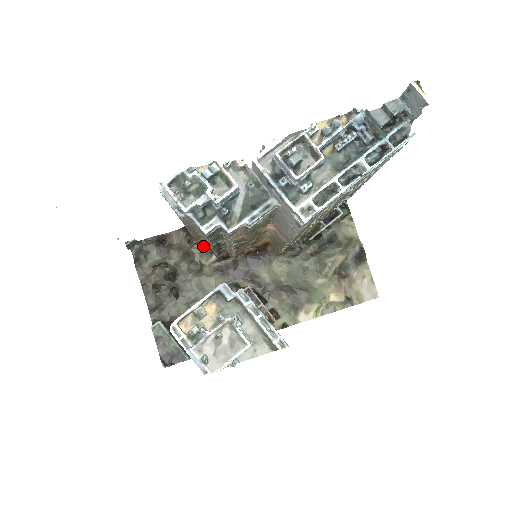
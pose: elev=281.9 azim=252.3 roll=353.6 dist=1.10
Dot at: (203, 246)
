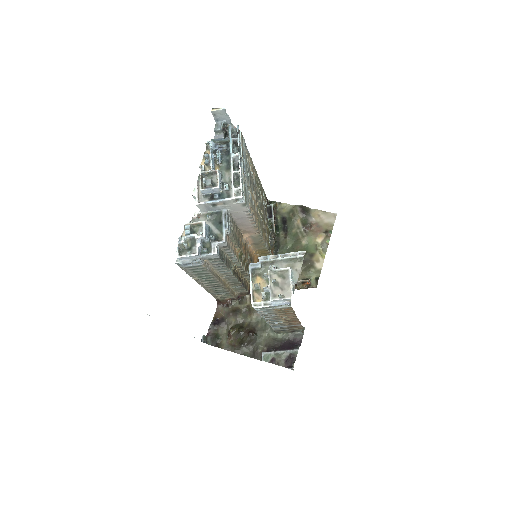
Dot at: (236, 298)
